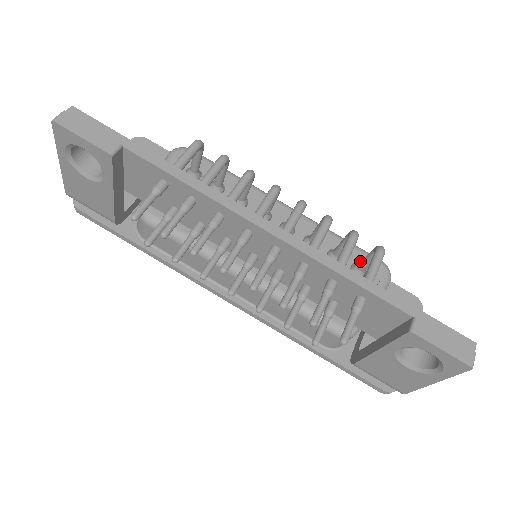
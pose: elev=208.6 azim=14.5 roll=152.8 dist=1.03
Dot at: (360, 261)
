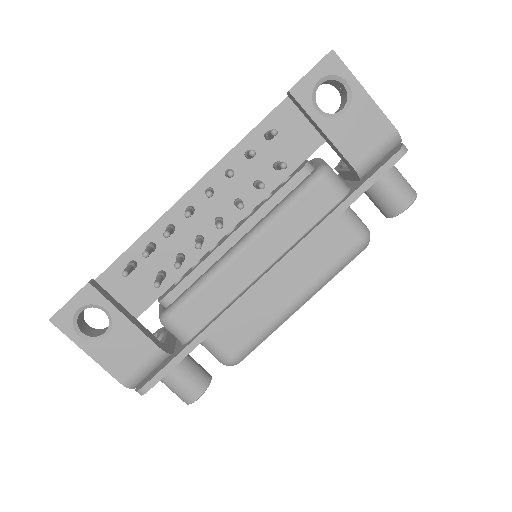
Dot at: occluded
